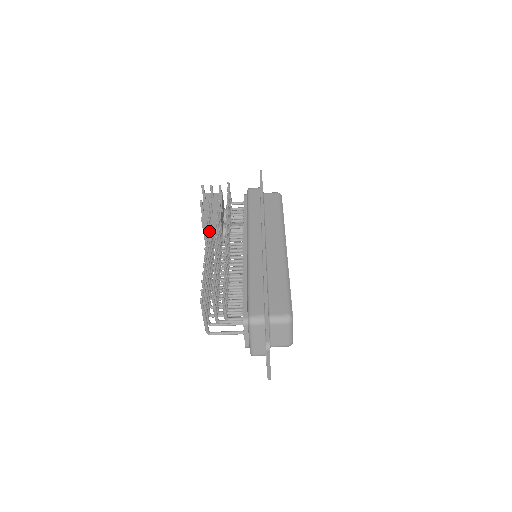
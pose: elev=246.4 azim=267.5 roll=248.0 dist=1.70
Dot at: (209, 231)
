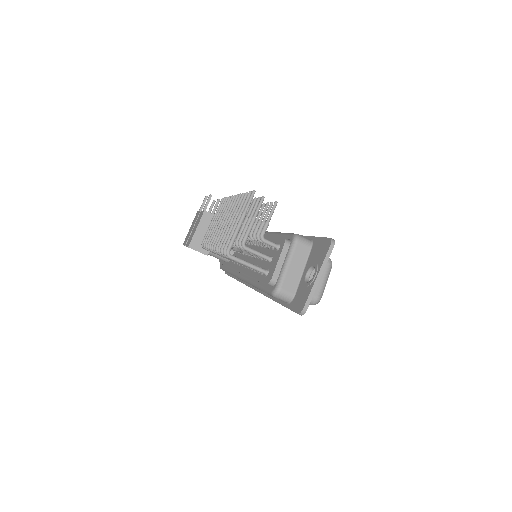
Dot at: occluded
